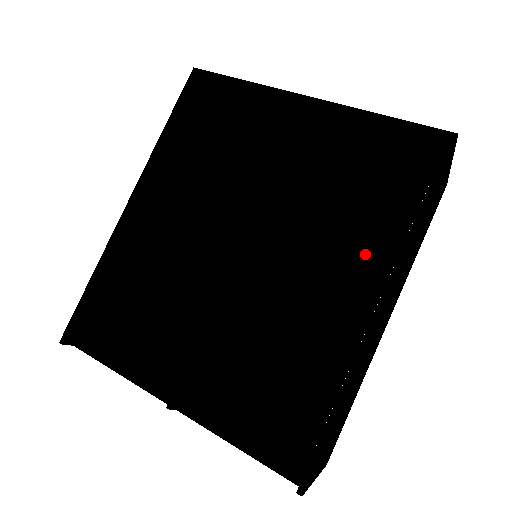
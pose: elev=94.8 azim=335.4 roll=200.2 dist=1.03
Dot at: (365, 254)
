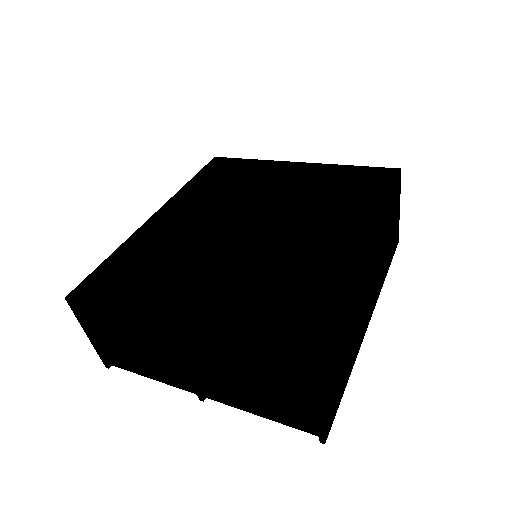
Dot at: (349, 220)
